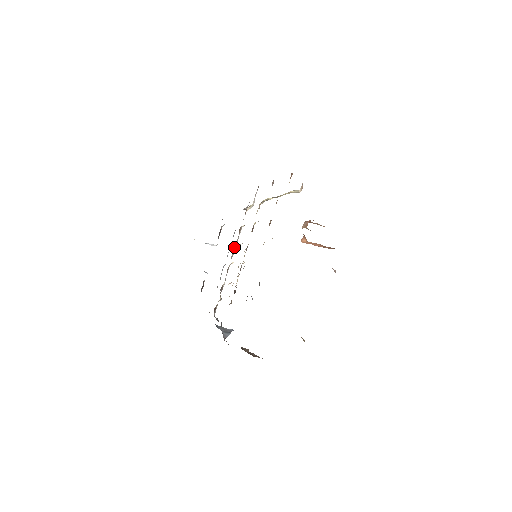
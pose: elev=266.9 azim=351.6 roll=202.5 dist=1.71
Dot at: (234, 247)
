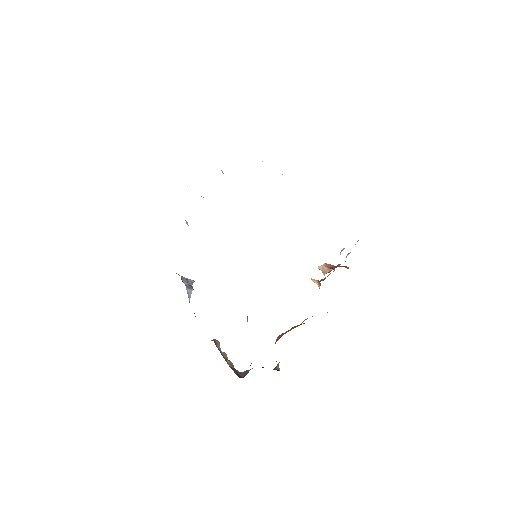
Dot at: occluded
